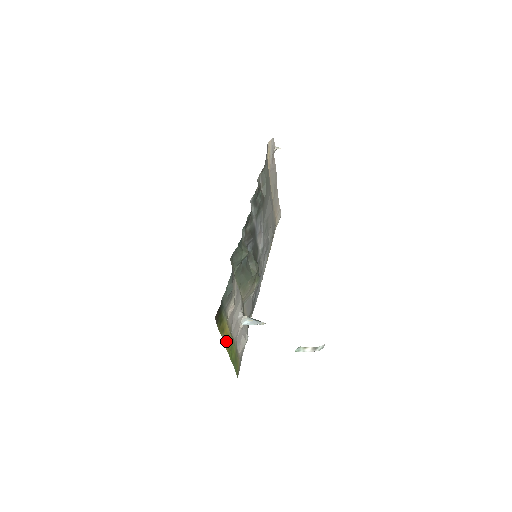
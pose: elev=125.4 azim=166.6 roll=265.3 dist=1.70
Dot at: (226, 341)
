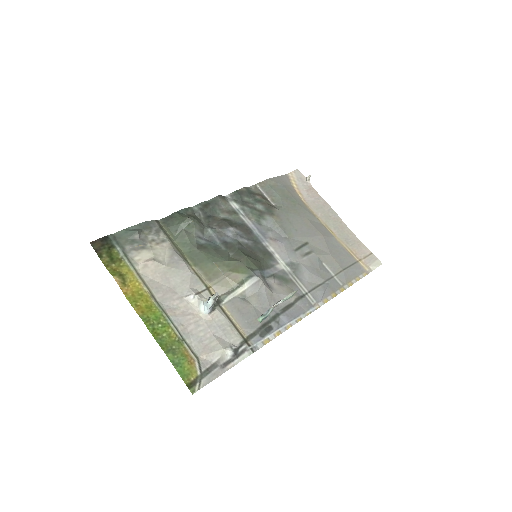
Dot at: (137, 300)
